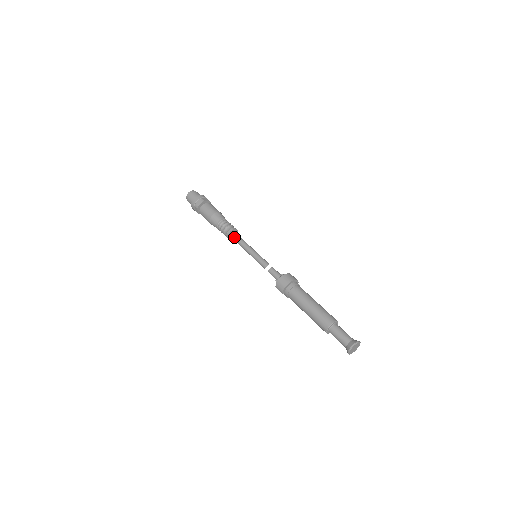
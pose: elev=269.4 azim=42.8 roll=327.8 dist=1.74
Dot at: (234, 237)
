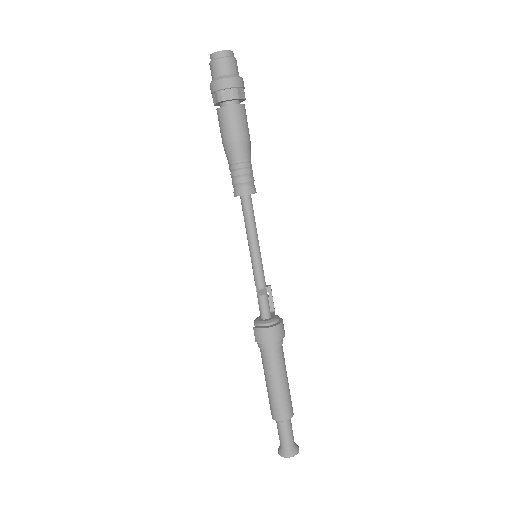
Dot at: (245, 205)
